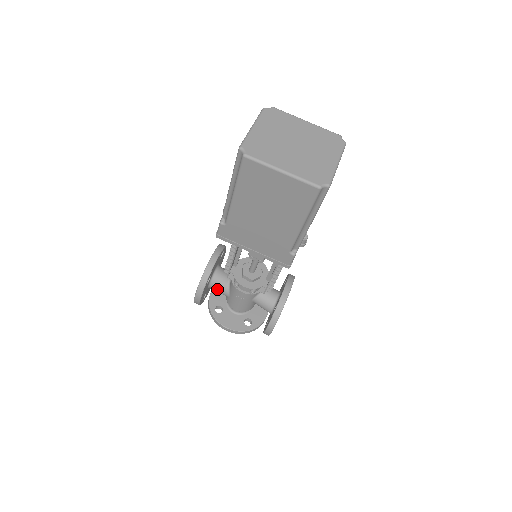
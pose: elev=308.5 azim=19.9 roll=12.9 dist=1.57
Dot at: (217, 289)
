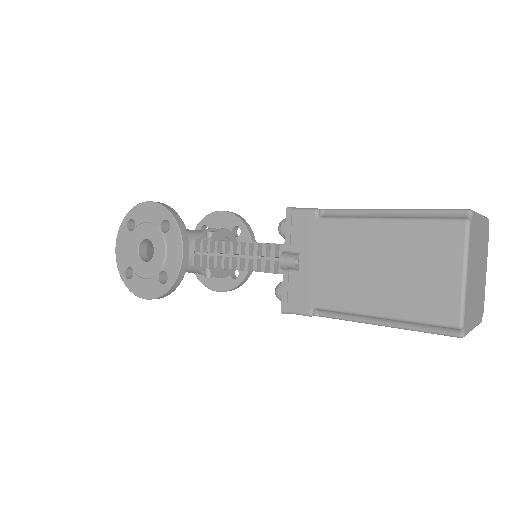
Dot at: occluded
